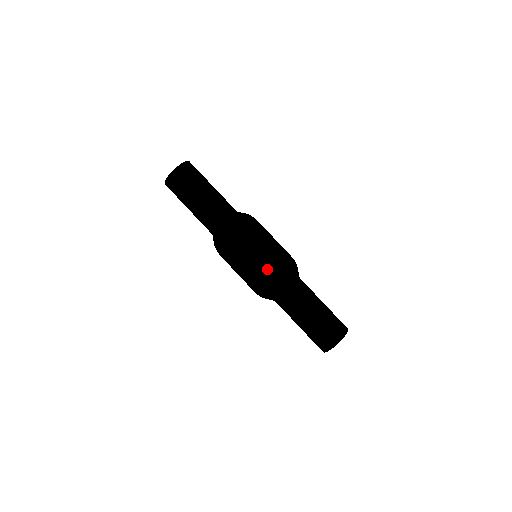
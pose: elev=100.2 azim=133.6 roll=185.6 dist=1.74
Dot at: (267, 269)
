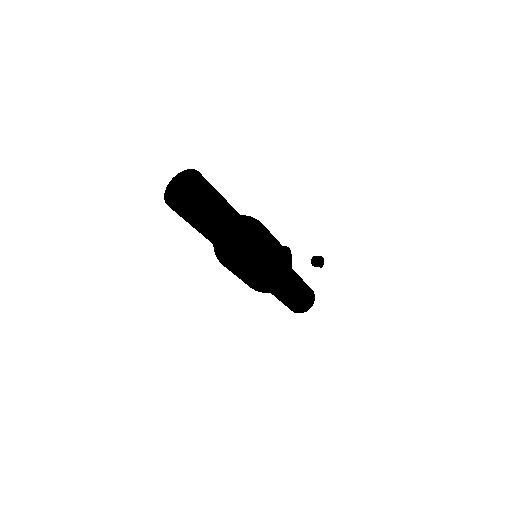
Dot at: occluded
